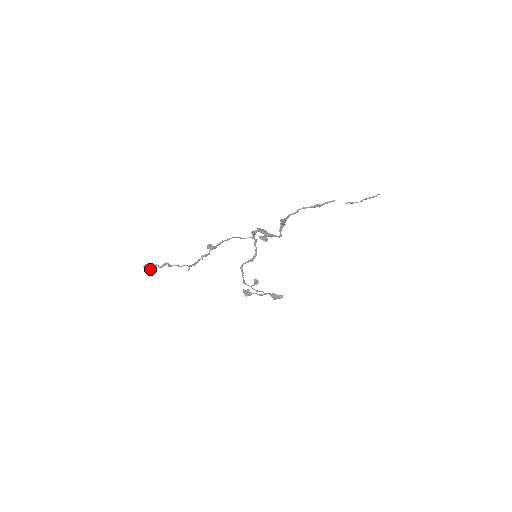
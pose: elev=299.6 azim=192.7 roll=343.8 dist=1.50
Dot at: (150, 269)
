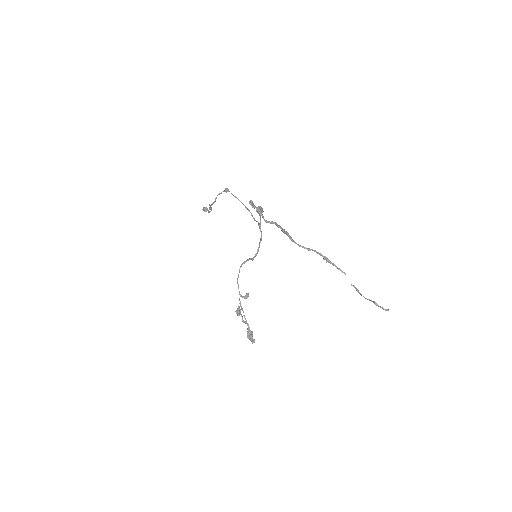
Dot at: (204, 211)
